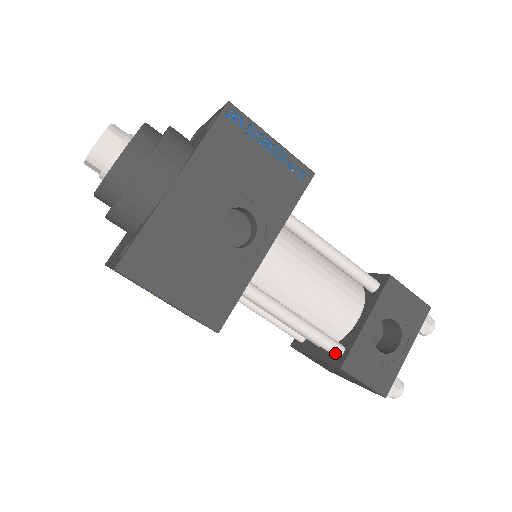
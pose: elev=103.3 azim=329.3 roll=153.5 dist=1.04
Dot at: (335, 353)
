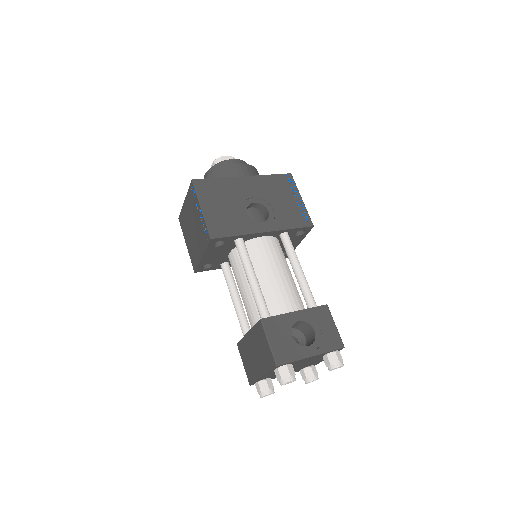
Dot at: (263, 316)
